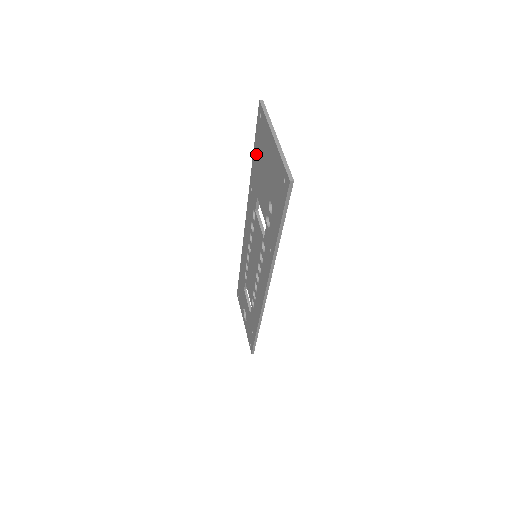
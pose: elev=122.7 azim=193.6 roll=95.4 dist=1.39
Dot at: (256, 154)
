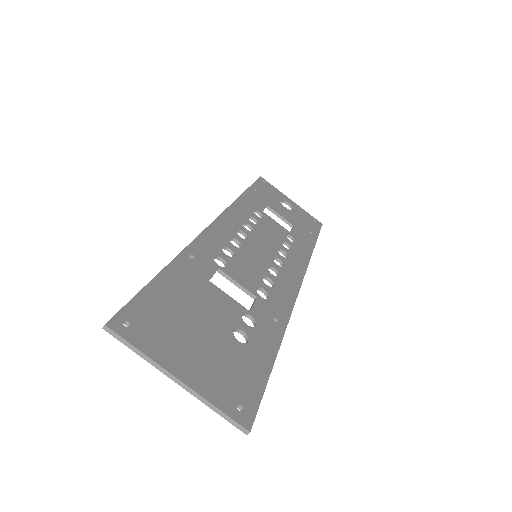
Dot at: (161, 294)
